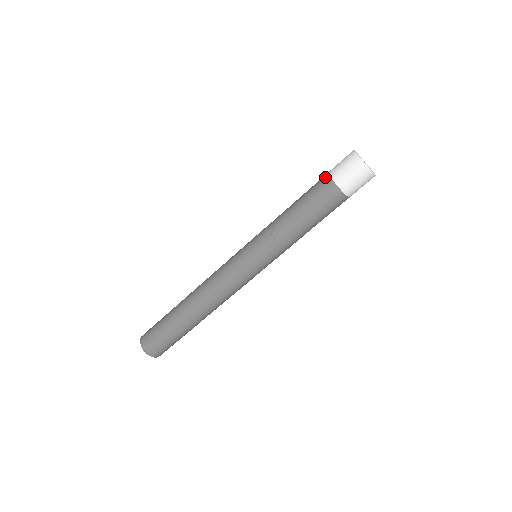
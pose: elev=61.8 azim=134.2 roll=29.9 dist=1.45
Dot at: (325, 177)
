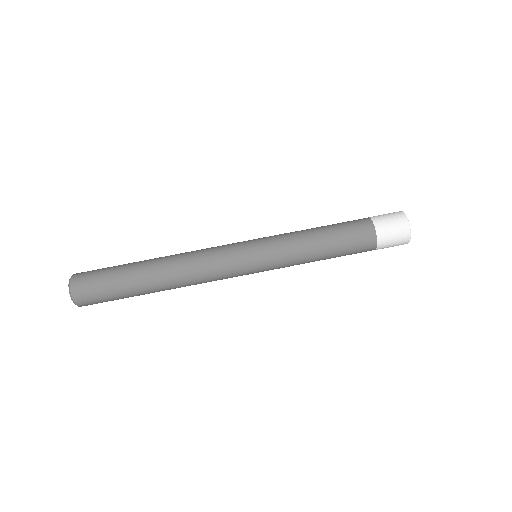
Dot at: (367, 220)
